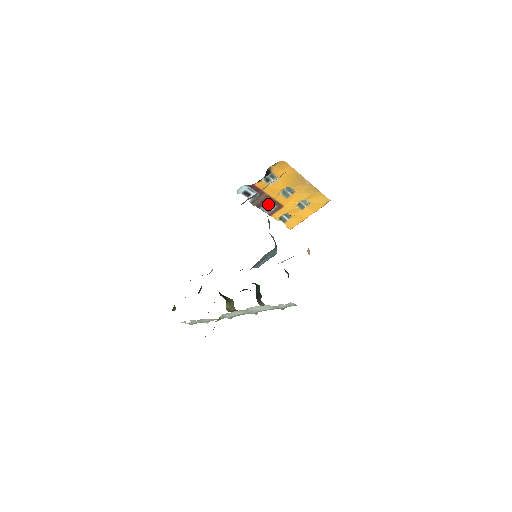
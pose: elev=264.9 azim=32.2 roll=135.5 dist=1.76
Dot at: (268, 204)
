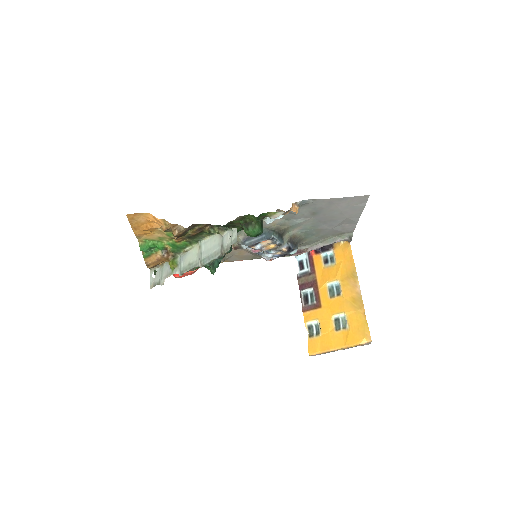
Dot at: (310, 296)
